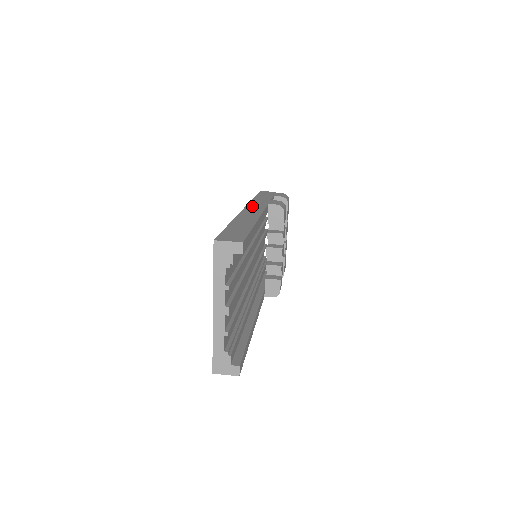
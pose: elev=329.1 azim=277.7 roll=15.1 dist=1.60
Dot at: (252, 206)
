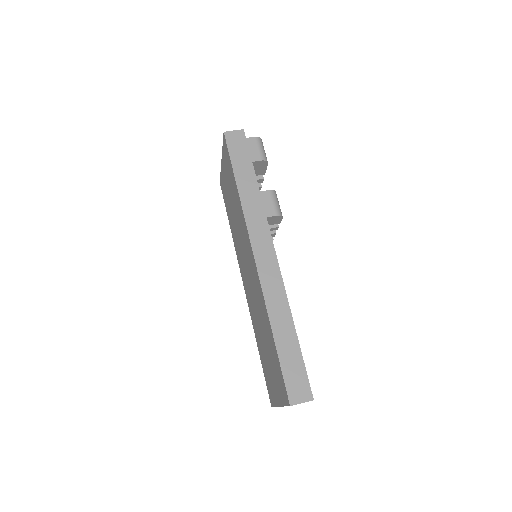
Dot at: (257, 240)
